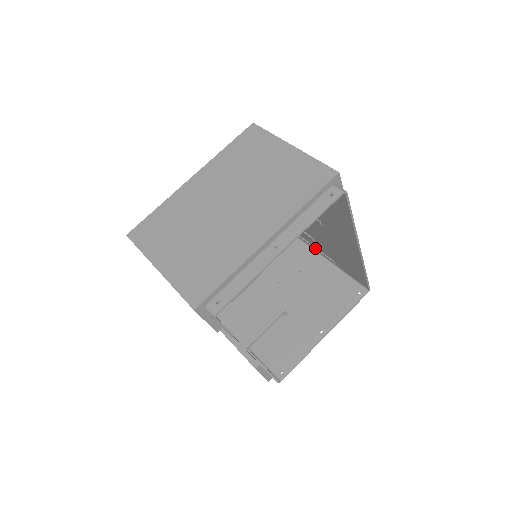
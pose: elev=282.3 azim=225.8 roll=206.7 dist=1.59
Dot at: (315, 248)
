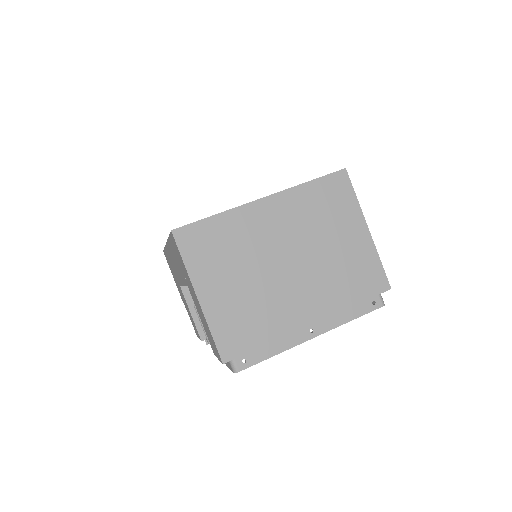
Dot at: occluded
